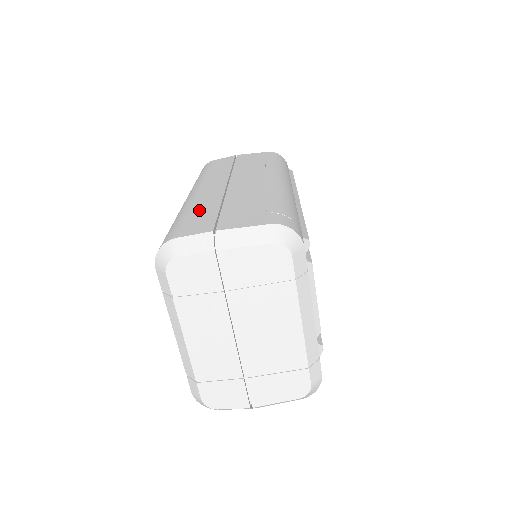
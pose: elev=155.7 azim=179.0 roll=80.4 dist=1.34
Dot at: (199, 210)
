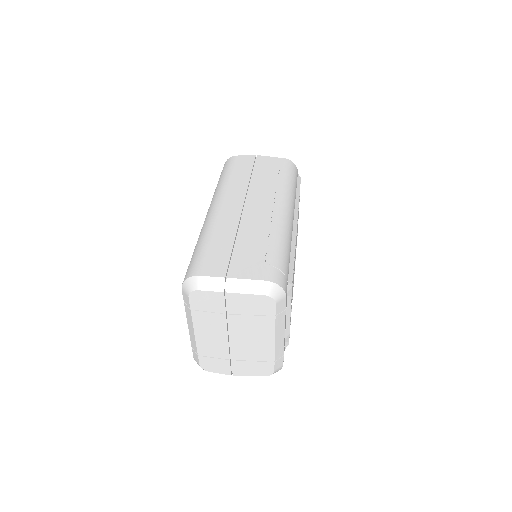
Dot at: (218, 242)
